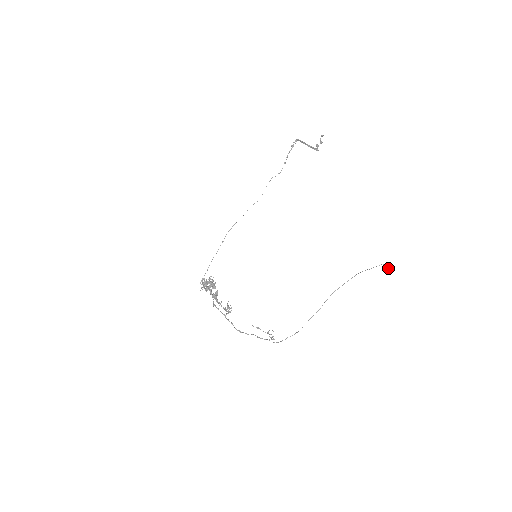
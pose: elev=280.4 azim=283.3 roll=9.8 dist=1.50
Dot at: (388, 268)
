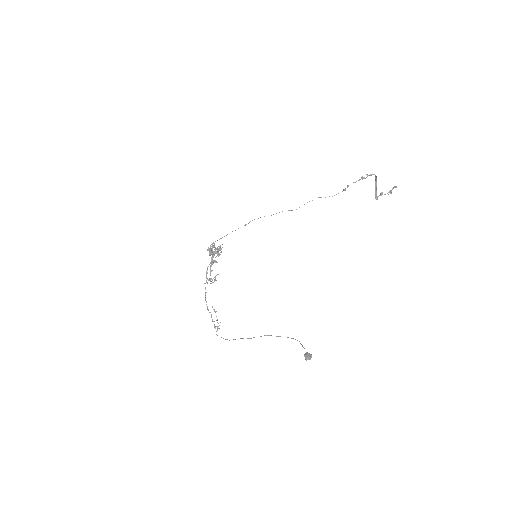
Dot at: (305, 357)
